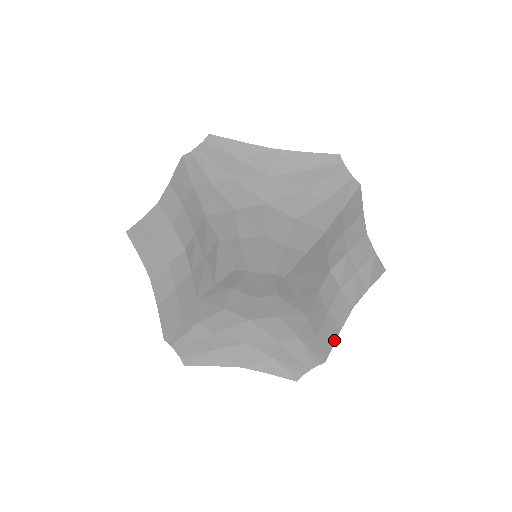
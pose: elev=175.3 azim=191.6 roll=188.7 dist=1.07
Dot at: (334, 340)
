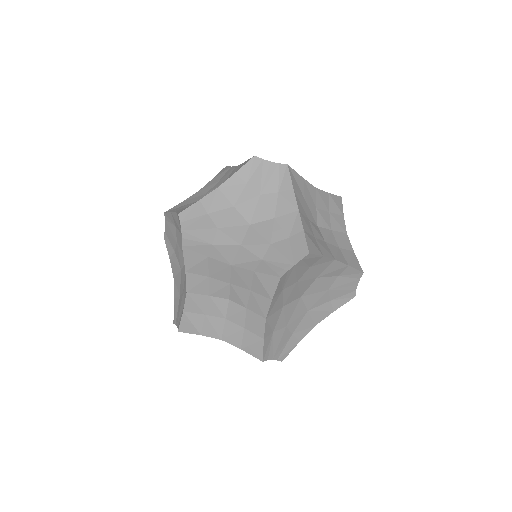
Dot at: (318, 253)
